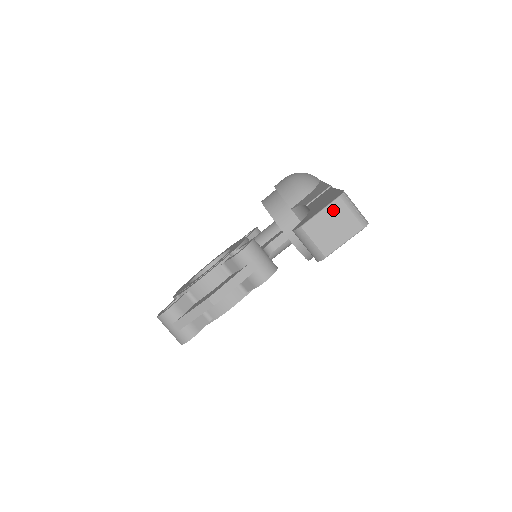
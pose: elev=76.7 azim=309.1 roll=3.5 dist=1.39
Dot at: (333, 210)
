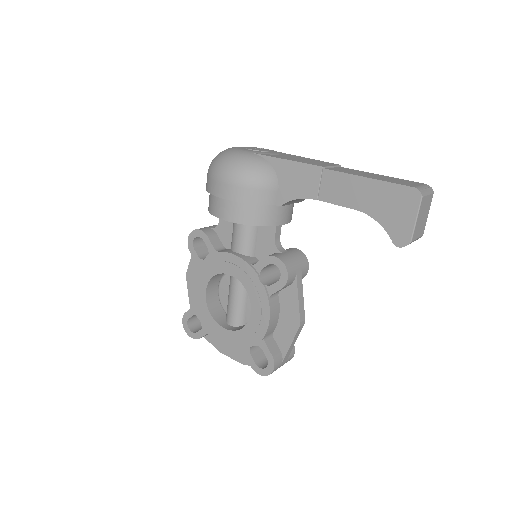
Dot at: (421, 209)
